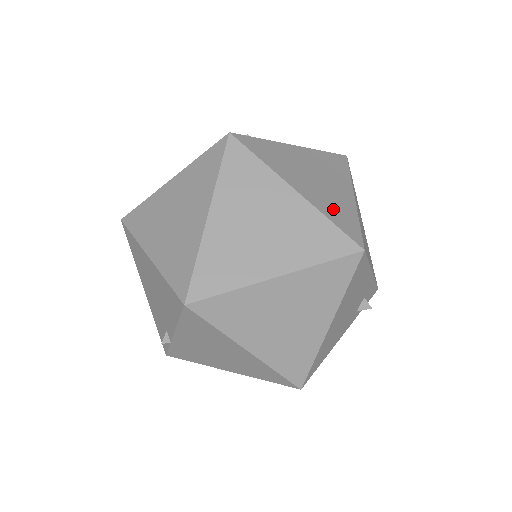
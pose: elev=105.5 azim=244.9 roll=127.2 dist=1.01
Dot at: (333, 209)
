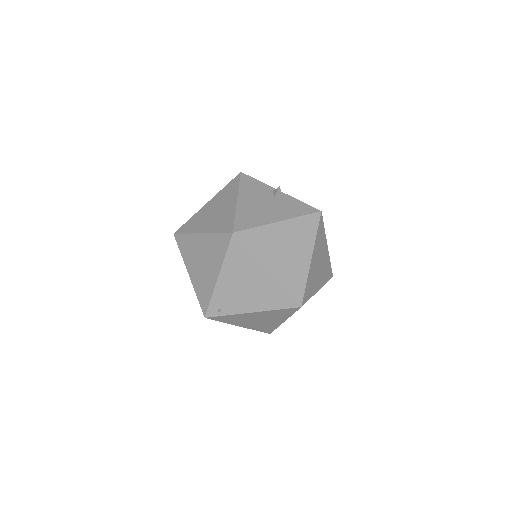
Dot at: (261, 328)
